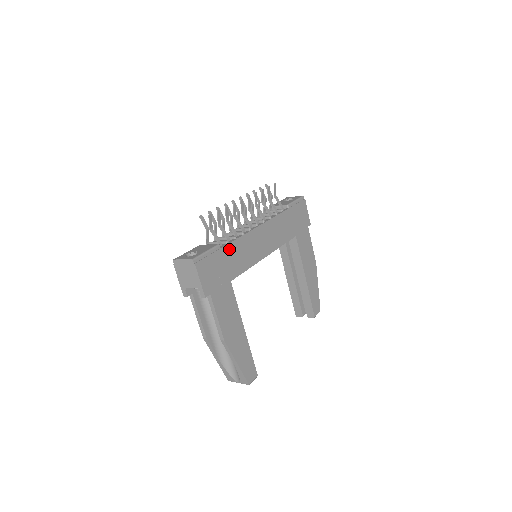
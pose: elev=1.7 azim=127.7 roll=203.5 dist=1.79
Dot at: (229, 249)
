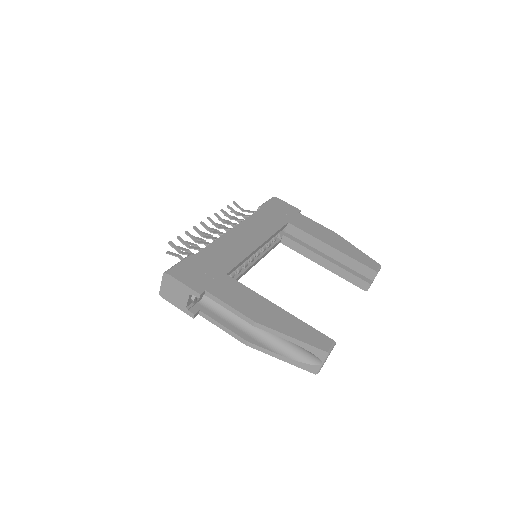
Dot at: (206, 253)
